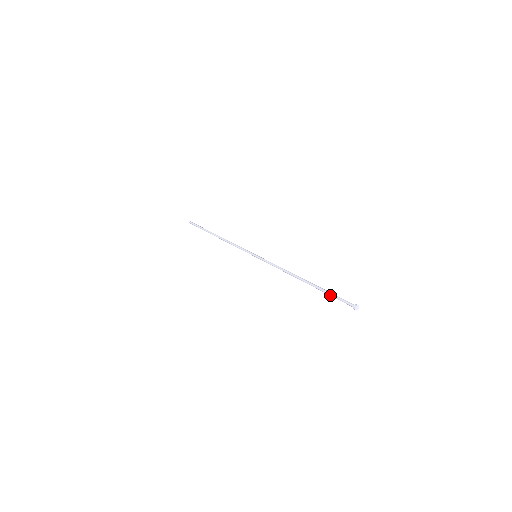
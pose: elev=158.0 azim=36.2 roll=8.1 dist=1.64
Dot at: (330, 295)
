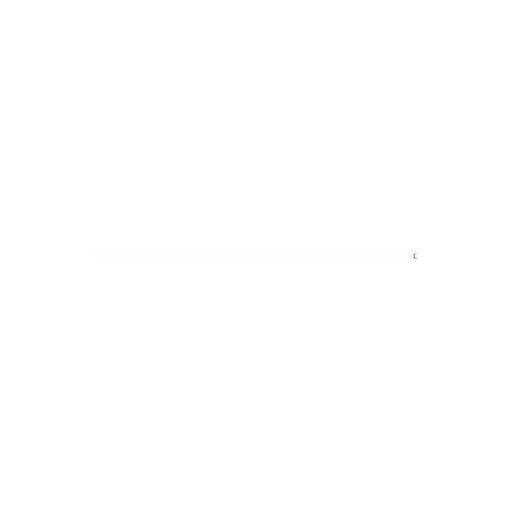
Dot at: occluded
